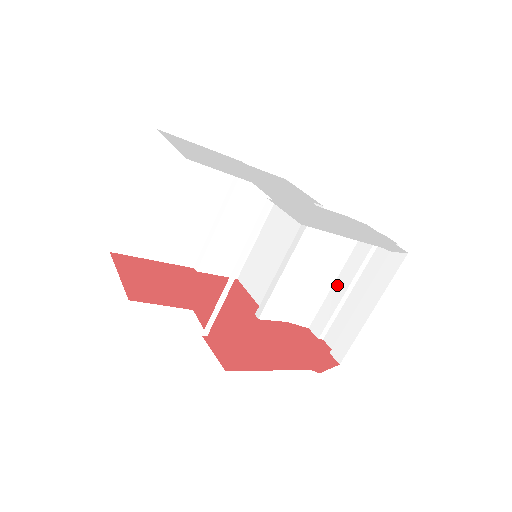
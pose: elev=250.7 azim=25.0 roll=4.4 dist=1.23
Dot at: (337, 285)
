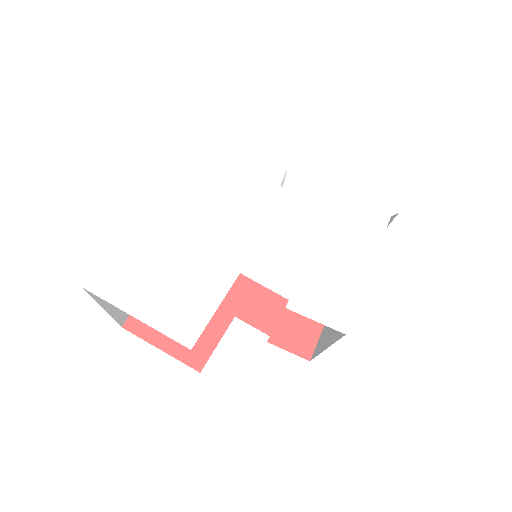
Dot at: occluded
